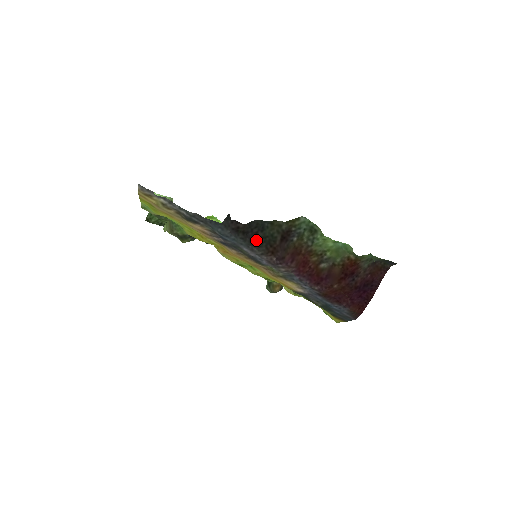
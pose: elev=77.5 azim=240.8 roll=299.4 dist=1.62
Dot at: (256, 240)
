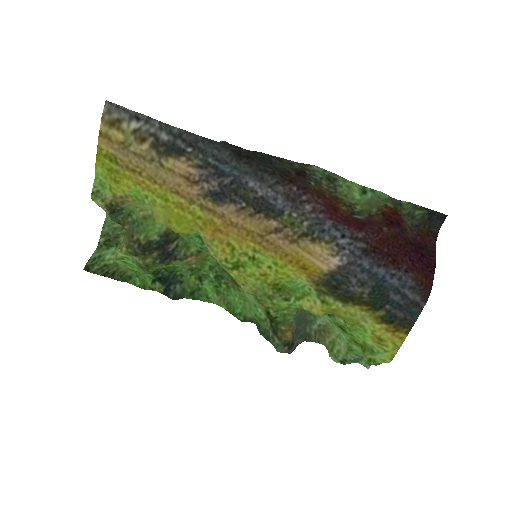
Dot at: (266, 166)
